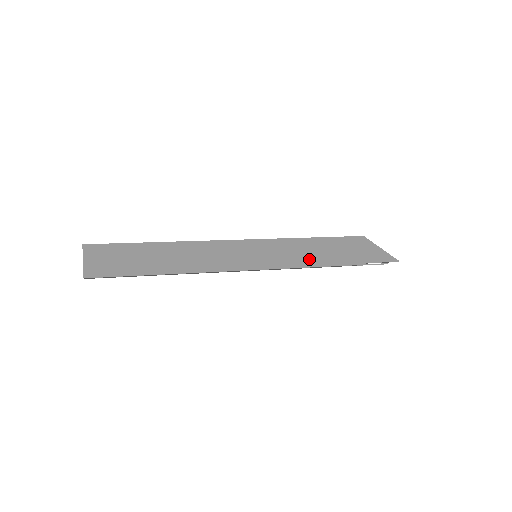
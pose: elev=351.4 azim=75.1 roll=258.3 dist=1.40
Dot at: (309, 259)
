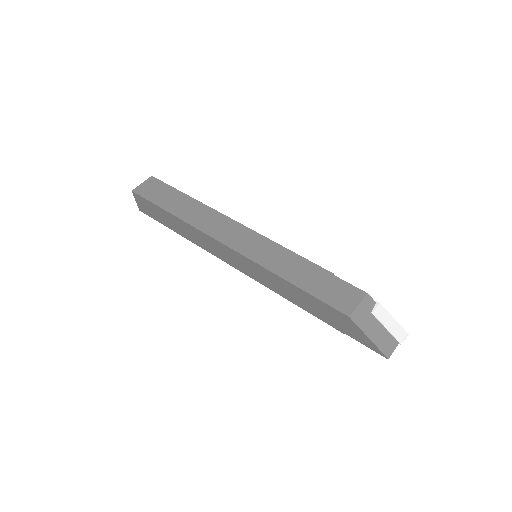
Dot at: (289, 295)
